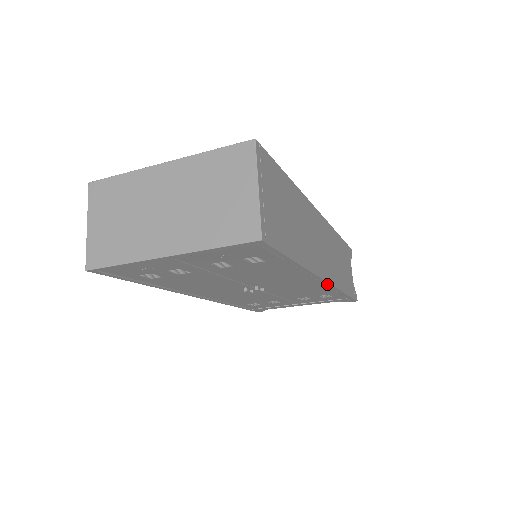
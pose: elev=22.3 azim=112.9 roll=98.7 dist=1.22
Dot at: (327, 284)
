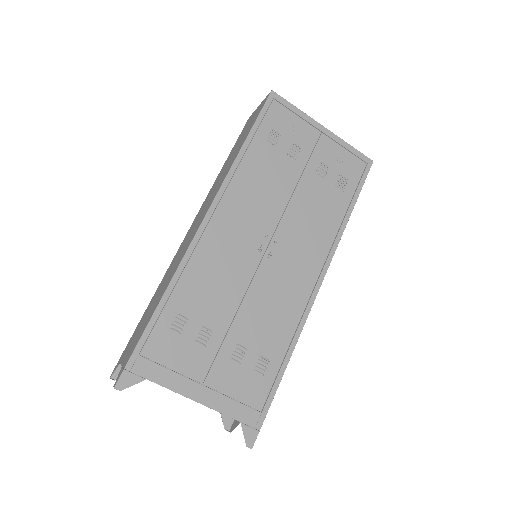
Dot at: (310, 303)
